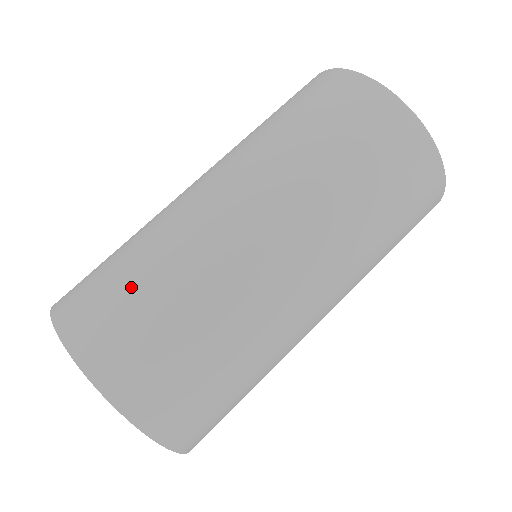
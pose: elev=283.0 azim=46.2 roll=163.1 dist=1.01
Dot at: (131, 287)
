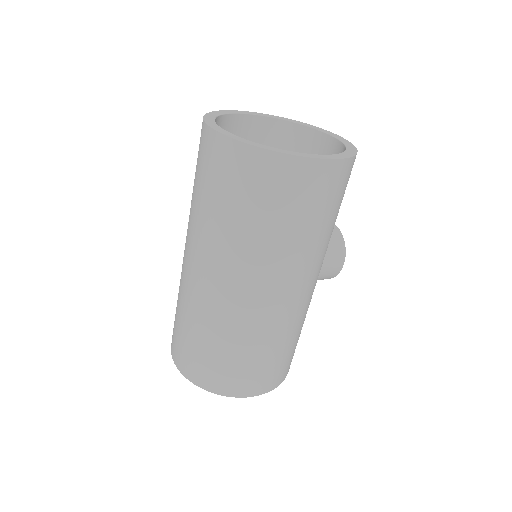
Dot at: (178, 324)
